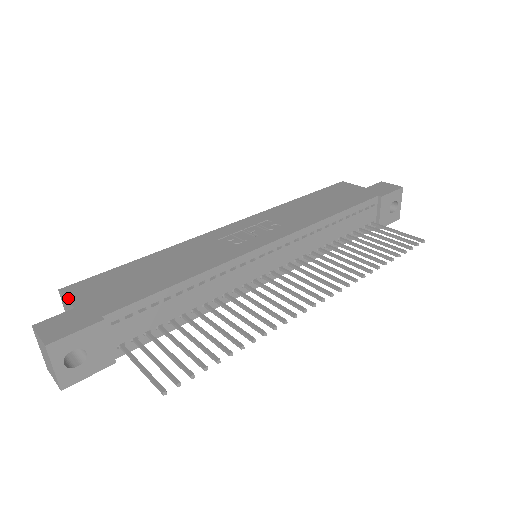
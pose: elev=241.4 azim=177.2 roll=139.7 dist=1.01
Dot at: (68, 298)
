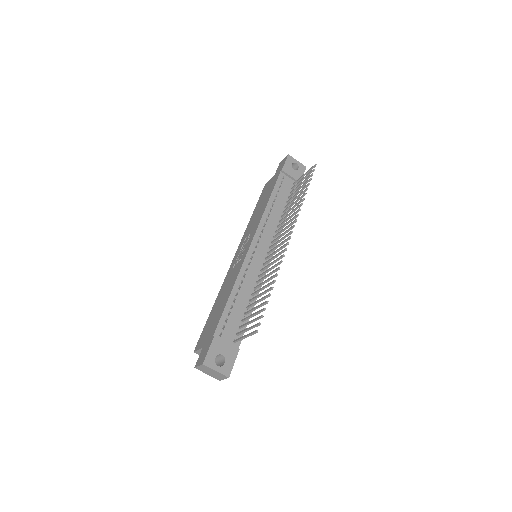
Dot at: (198, 349)
